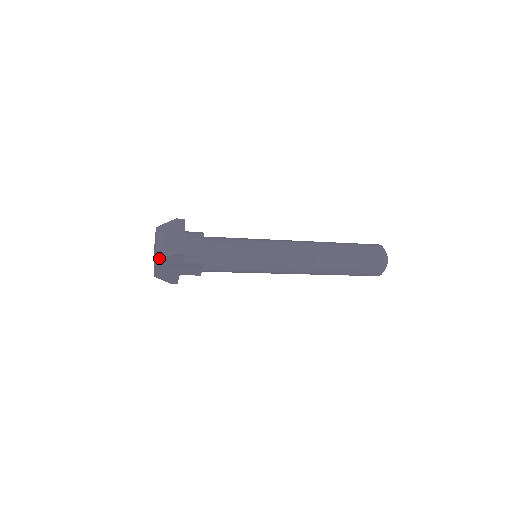
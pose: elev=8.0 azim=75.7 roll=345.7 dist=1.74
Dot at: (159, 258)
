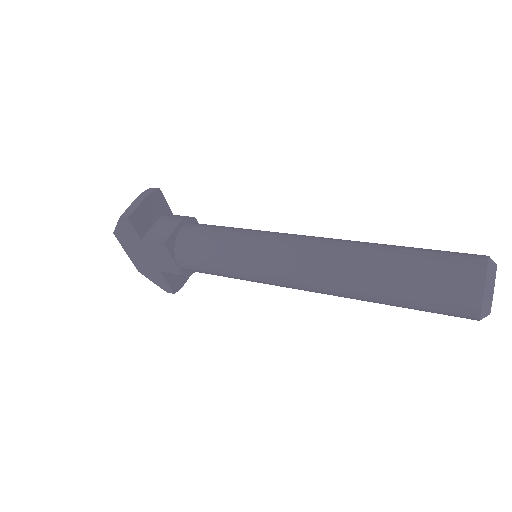
Dot at: (115, 229)
